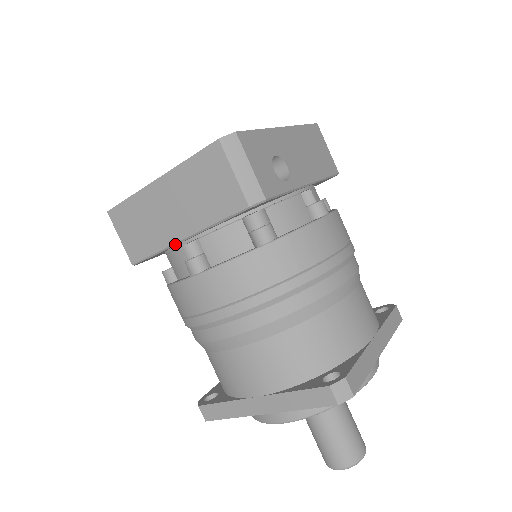
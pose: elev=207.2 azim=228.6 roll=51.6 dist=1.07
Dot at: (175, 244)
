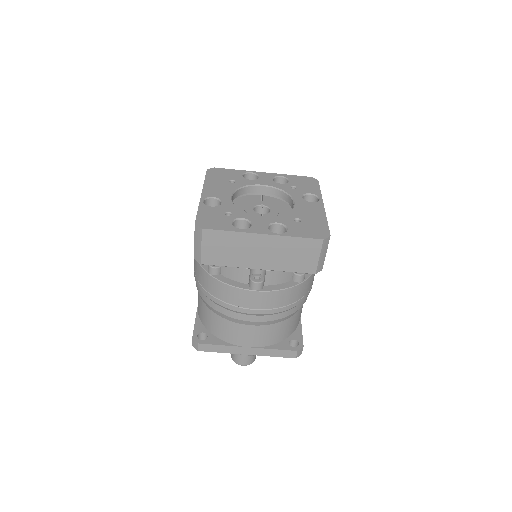
Dot at: (249, 268)
